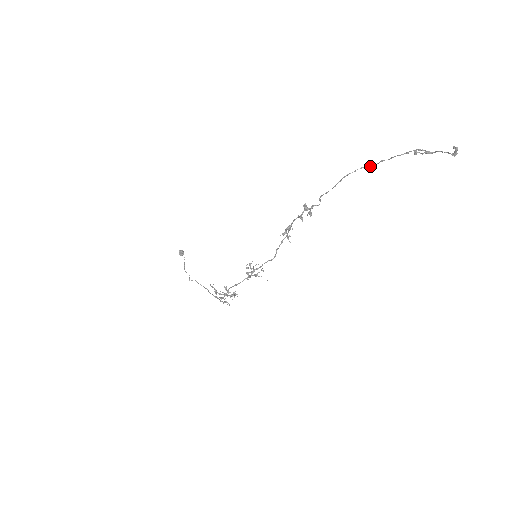
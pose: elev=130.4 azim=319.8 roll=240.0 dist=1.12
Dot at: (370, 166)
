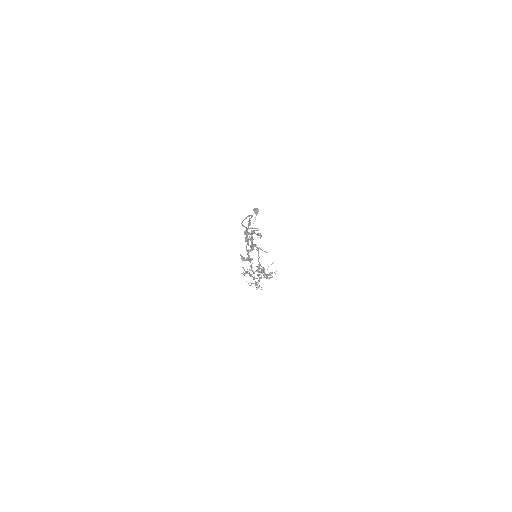
Dot at: occluded
